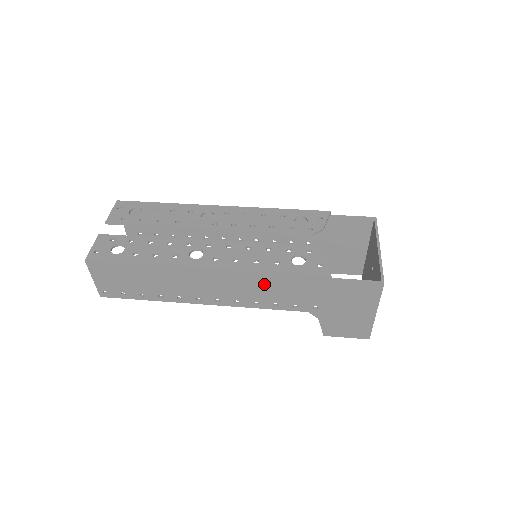
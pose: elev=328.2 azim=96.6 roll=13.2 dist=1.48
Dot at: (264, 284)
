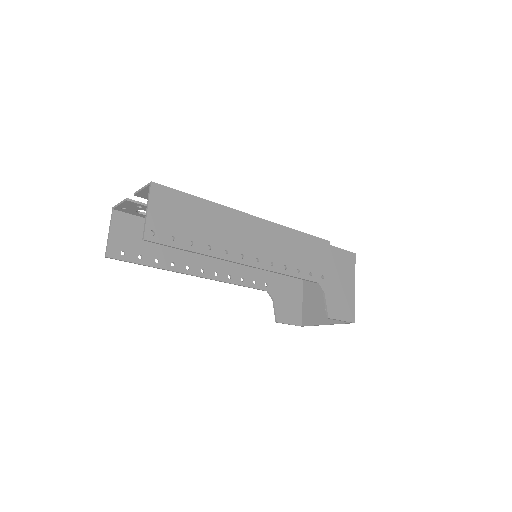
Dot at: (291, 243)
